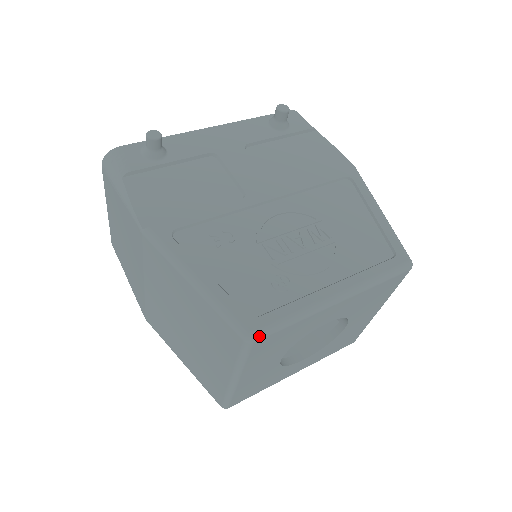
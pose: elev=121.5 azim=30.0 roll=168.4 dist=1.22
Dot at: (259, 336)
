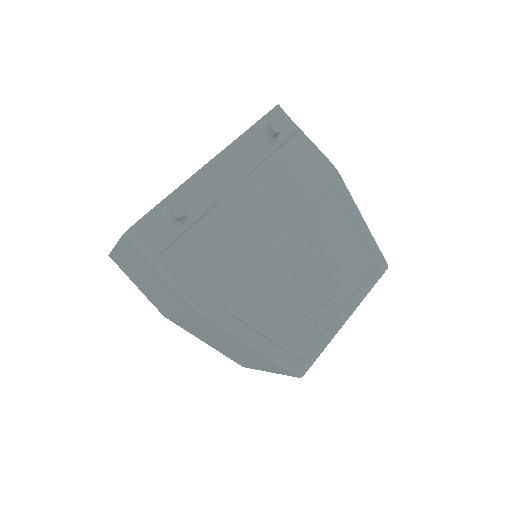
Dot at: occluded
